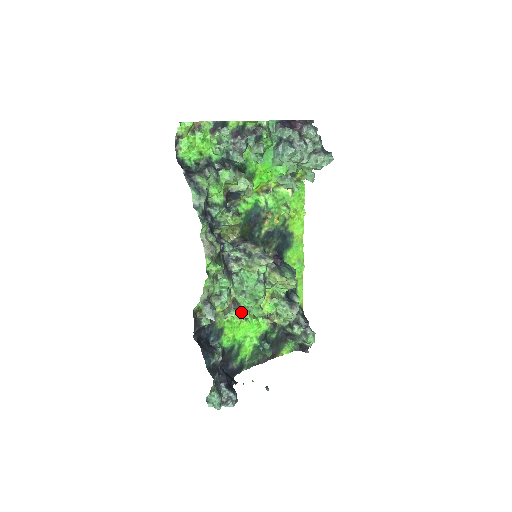
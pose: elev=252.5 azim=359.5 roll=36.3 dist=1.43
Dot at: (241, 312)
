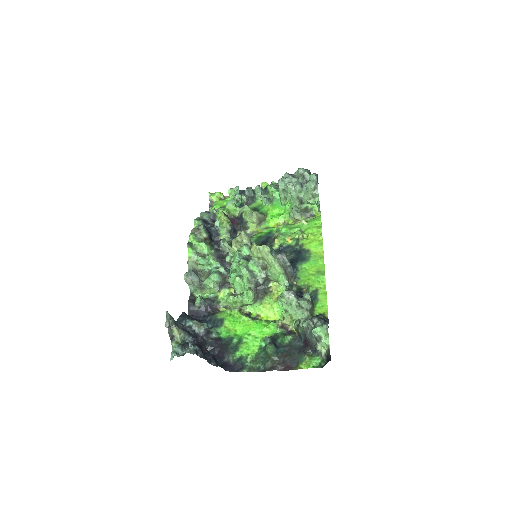
Dot at: (232, 293)
